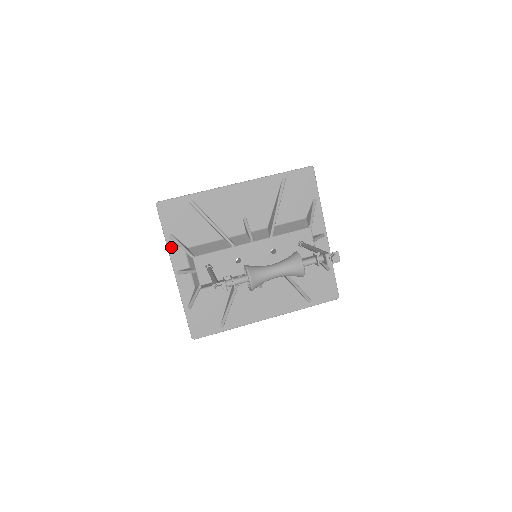
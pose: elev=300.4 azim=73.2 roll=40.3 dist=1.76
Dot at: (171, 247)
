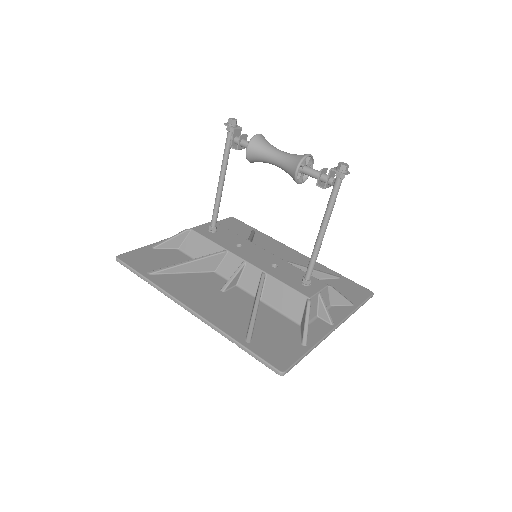
Dot at: occluded
